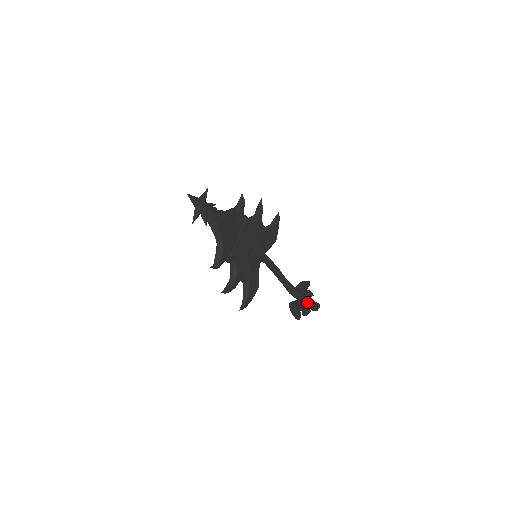
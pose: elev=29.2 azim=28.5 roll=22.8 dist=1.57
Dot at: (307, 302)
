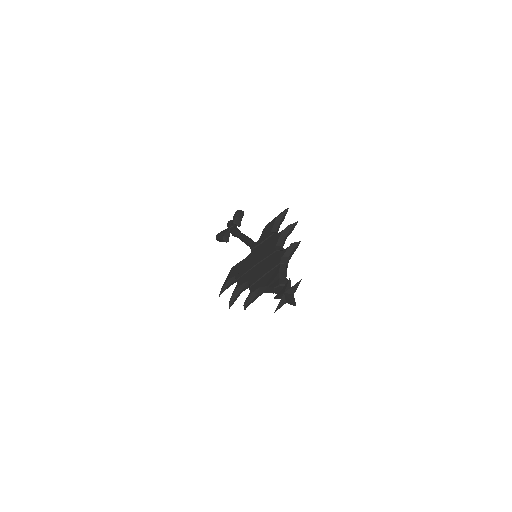
Dot at: occluded
